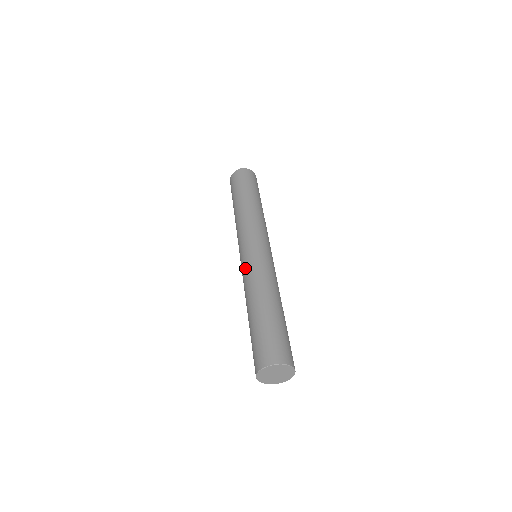
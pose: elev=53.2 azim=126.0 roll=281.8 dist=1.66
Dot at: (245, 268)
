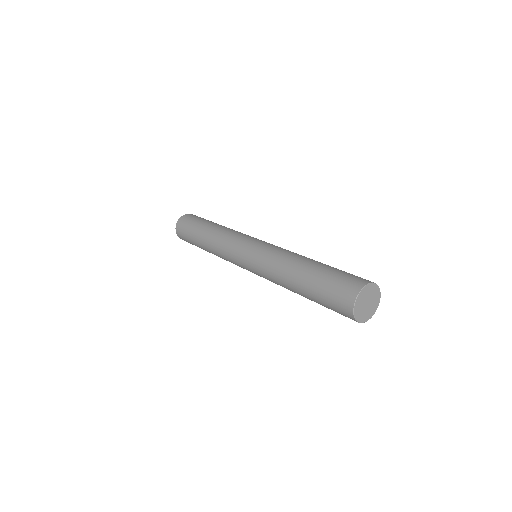
Dot at: (259, 273)
